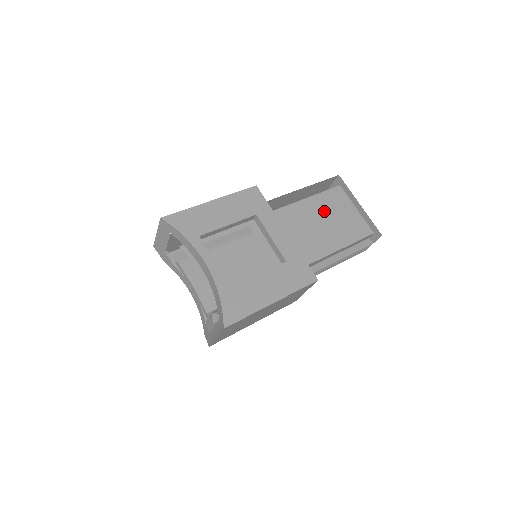
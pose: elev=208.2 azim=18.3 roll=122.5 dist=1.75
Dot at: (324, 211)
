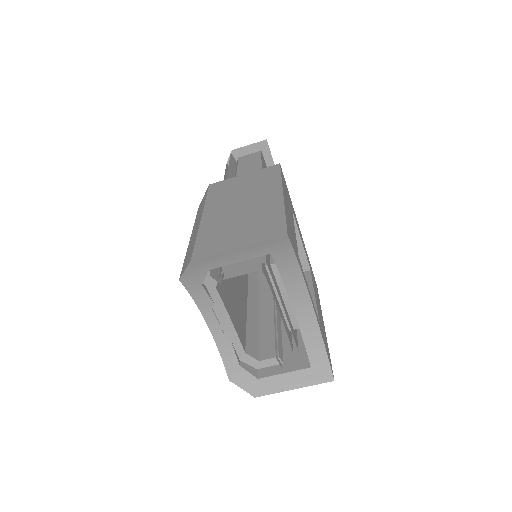
Dot at: occluded
